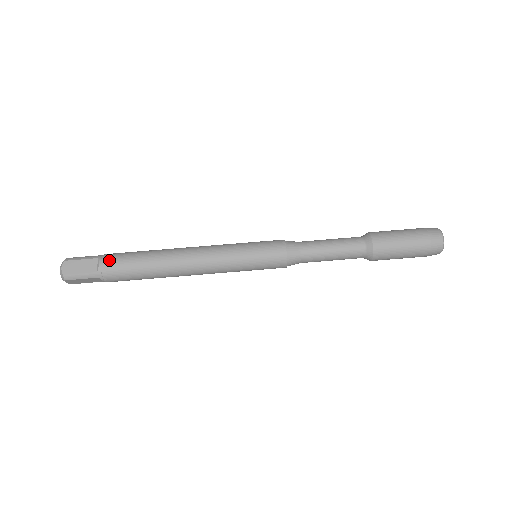
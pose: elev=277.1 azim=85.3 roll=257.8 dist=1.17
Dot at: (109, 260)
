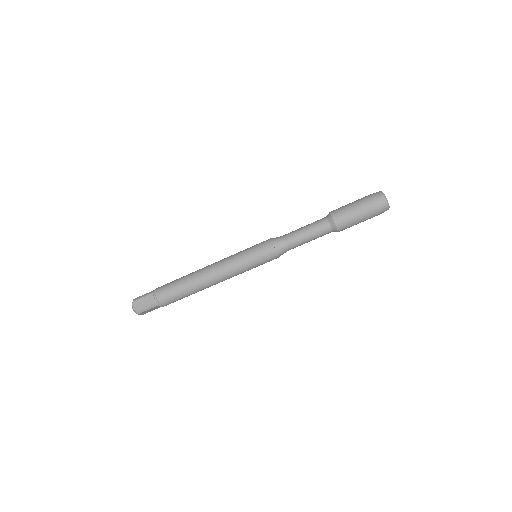
Dot at: (160, 292)
